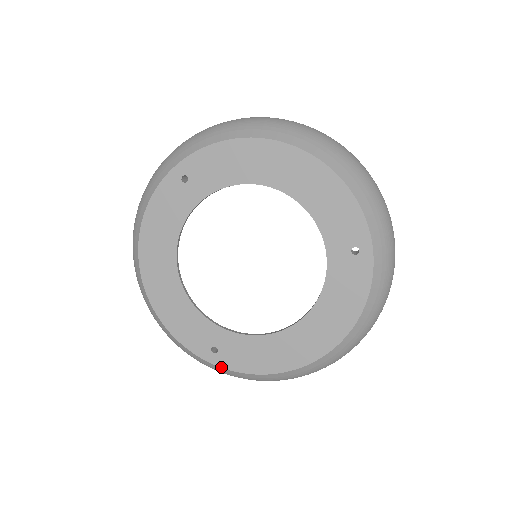
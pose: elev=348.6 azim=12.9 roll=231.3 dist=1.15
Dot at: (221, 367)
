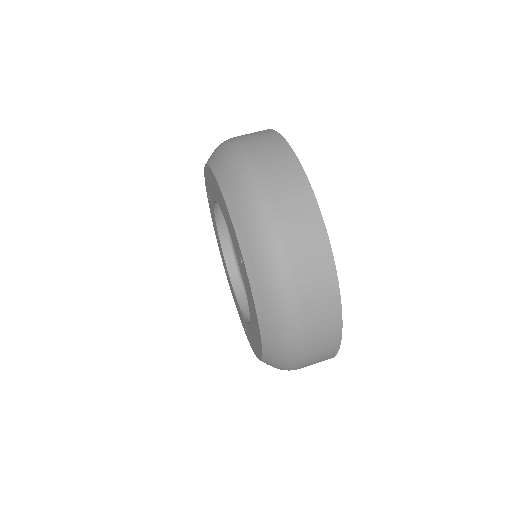
Dot at: (250, 344)
